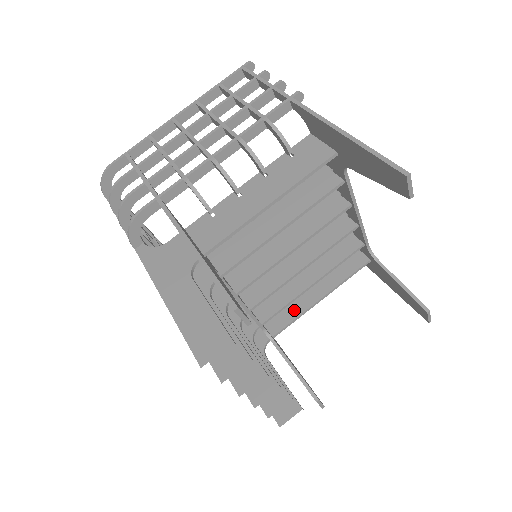
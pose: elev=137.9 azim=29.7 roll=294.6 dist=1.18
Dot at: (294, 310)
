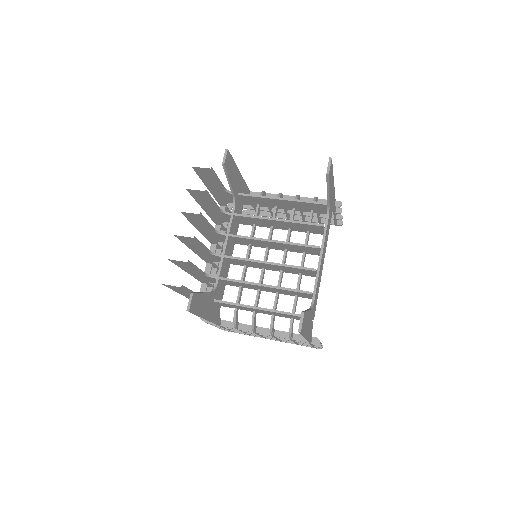
Dot at: occluded
